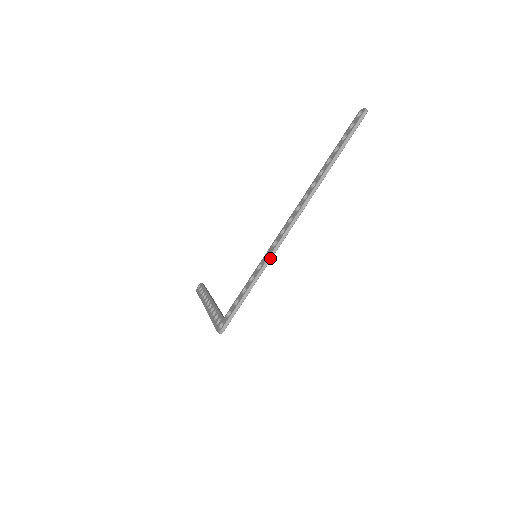
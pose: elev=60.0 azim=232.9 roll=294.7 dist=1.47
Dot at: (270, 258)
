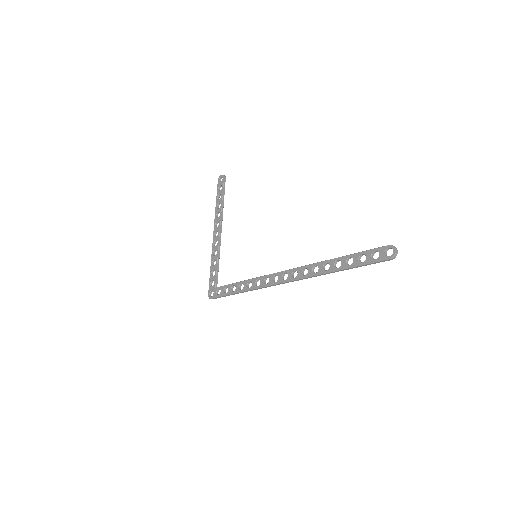
Dot at: occluded
